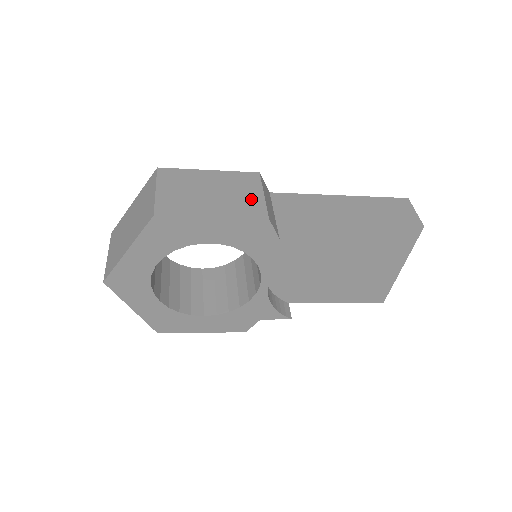
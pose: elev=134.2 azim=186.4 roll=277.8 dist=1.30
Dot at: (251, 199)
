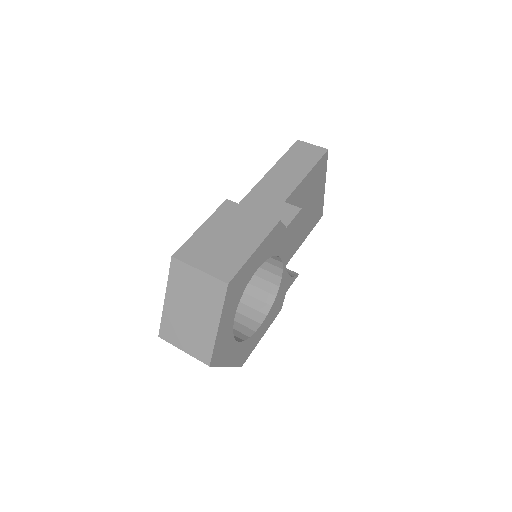
Dot at: (253, 219)
